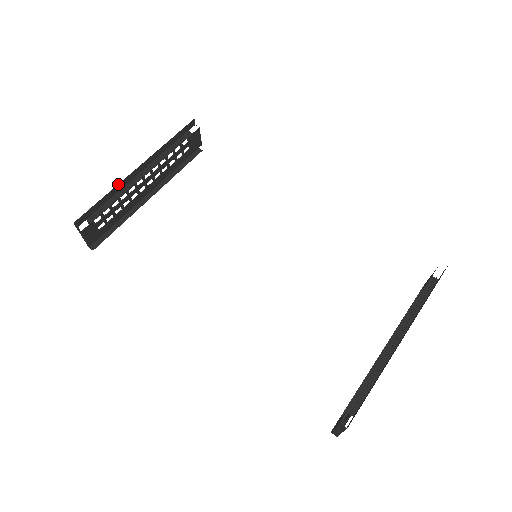
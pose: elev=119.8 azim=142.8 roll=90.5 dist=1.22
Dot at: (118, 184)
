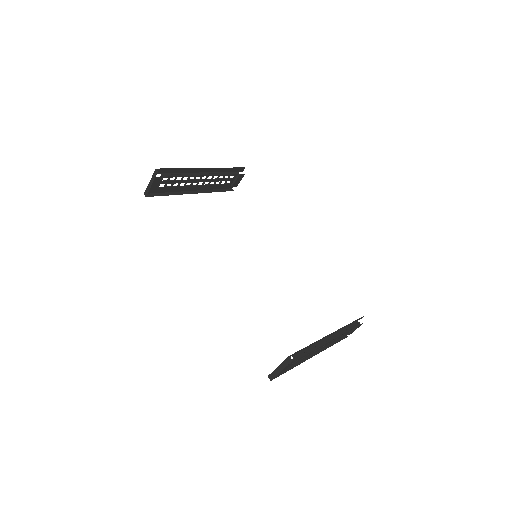
Dot at: (190, 168)
